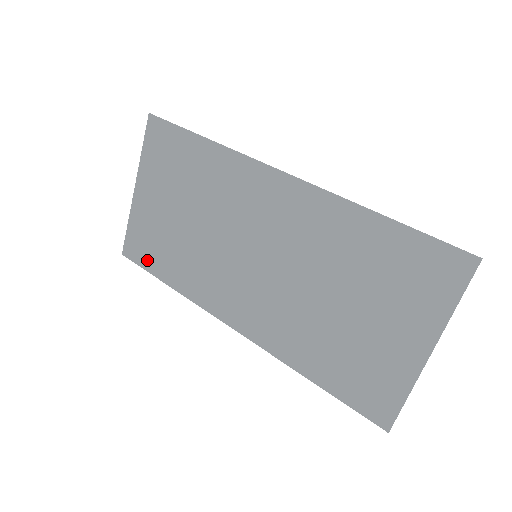
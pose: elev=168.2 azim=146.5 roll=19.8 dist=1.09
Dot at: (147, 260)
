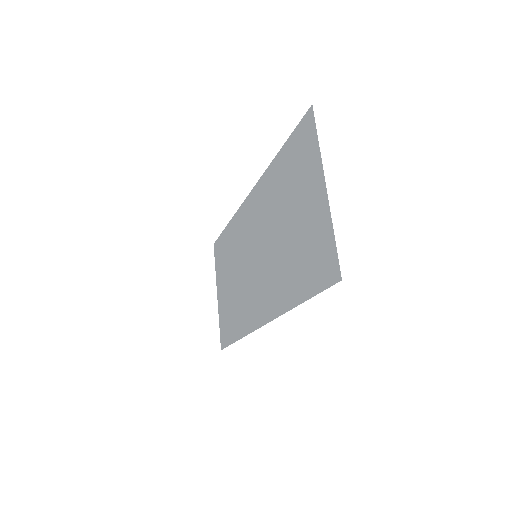
Dot at: (228, 336)
